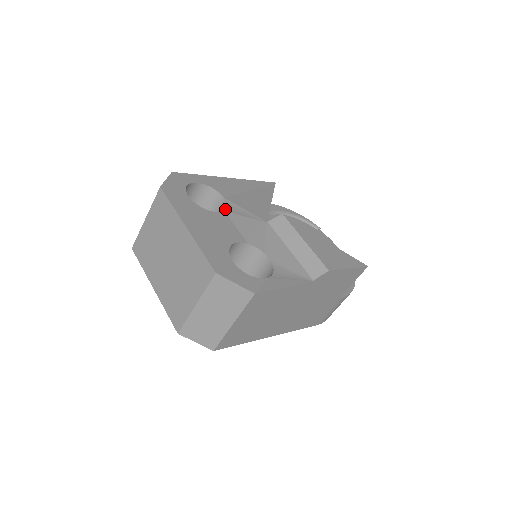
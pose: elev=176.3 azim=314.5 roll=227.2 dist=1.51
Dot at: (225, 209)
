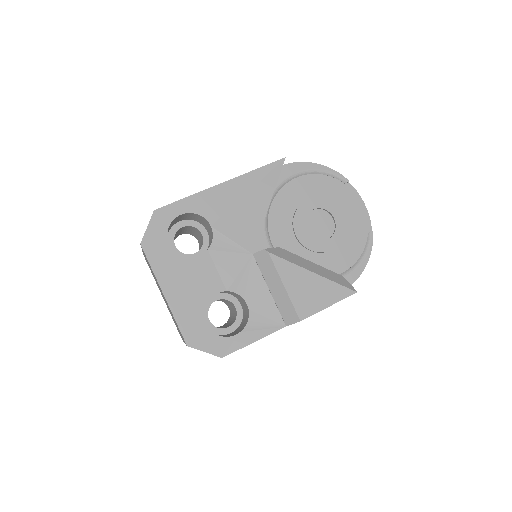
Dot at: occluded
